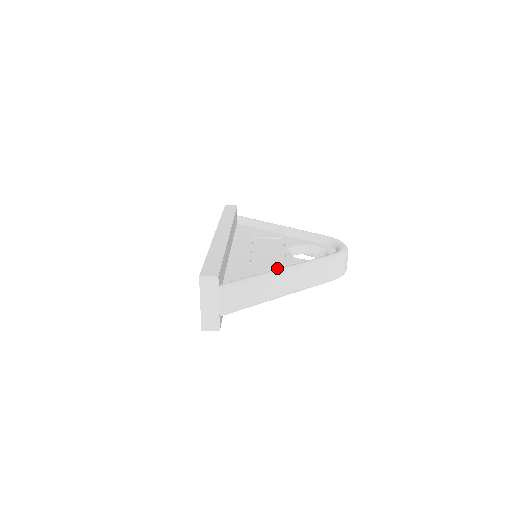
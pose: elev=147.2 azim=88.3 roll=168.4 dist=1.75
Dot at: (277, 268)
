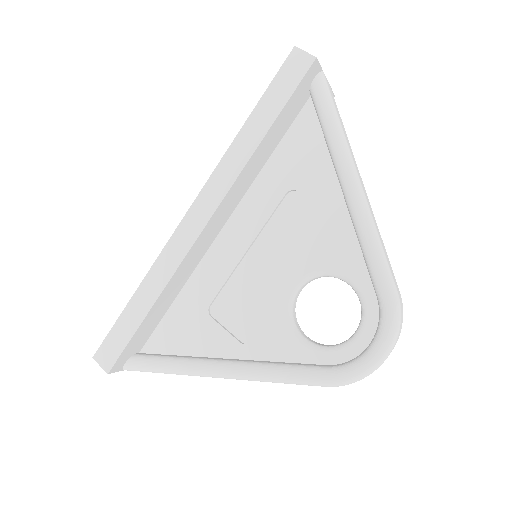
Dot at: (241, 332)
